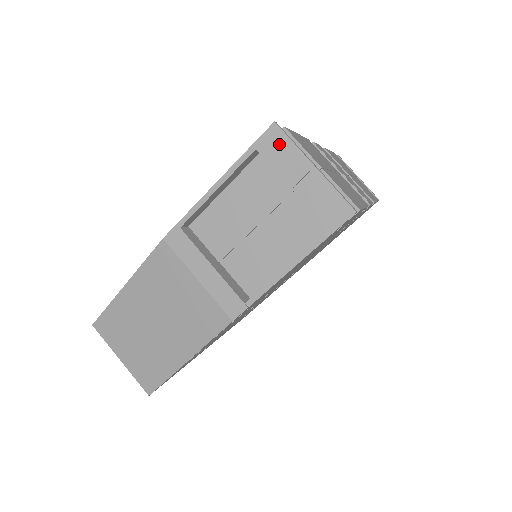
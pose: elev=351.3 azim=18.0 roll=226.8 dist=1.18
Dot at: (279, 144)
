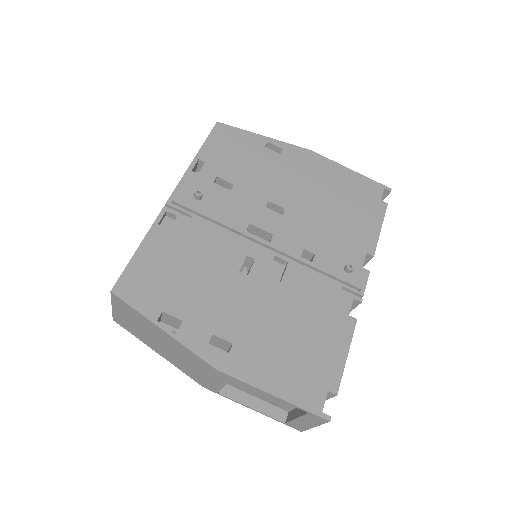
Dot at: (318, 420)
